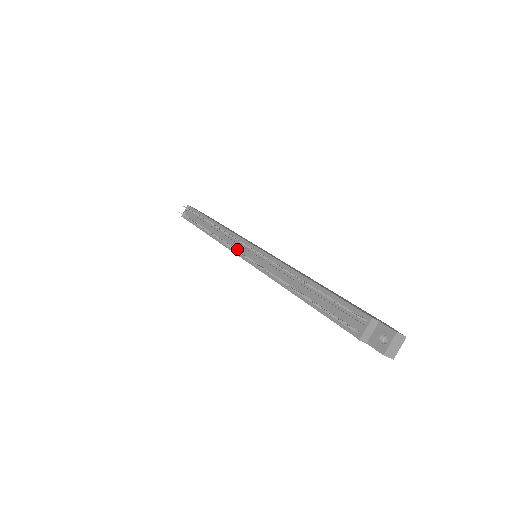
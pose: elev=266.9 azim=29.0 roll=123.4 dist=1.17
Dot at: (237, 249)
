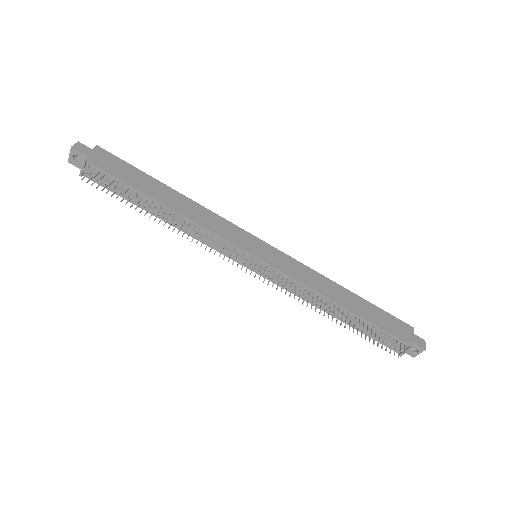
Dot at: (234, 257)
